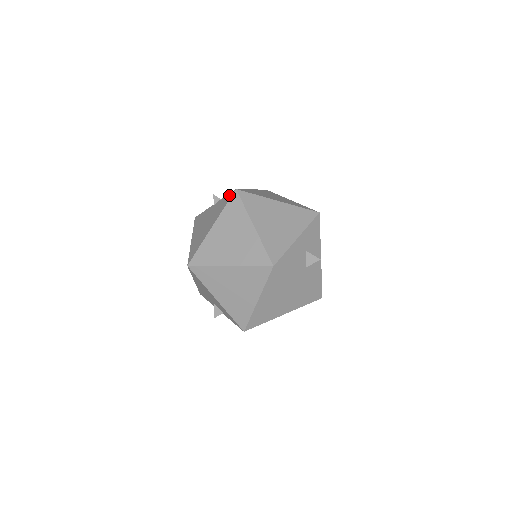
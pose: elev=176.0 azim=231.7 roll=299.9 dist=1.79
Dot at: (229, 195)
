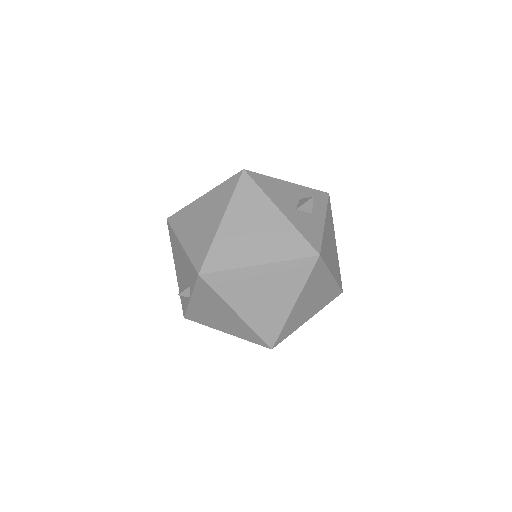
Dot at: occluded
